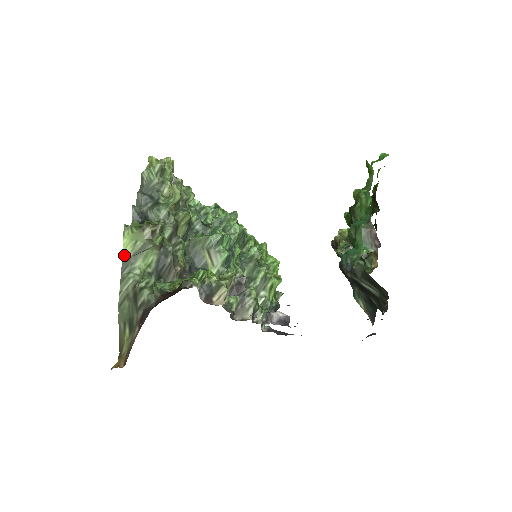
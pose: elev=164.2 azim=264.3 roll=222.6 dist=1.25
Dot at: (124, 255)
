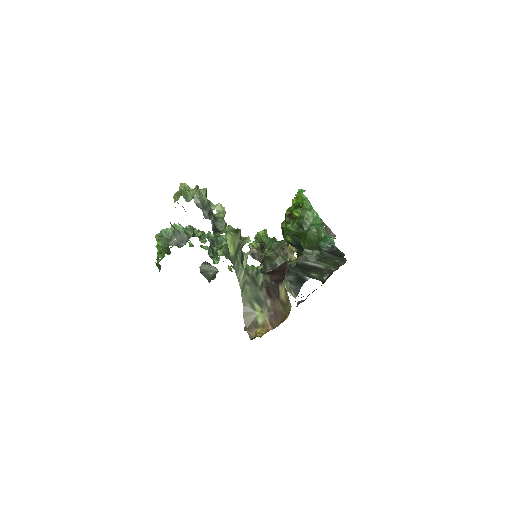
Dot at: (231, 253)
